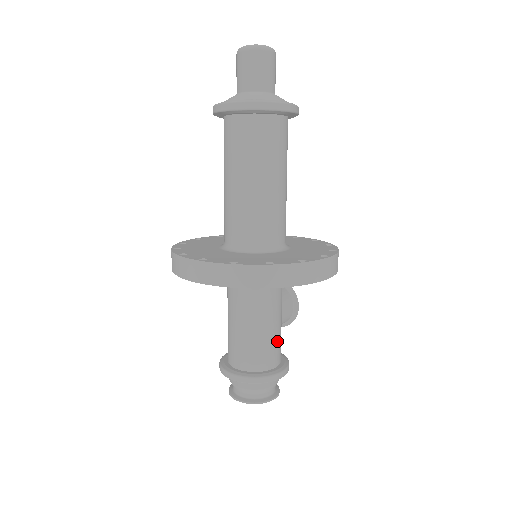
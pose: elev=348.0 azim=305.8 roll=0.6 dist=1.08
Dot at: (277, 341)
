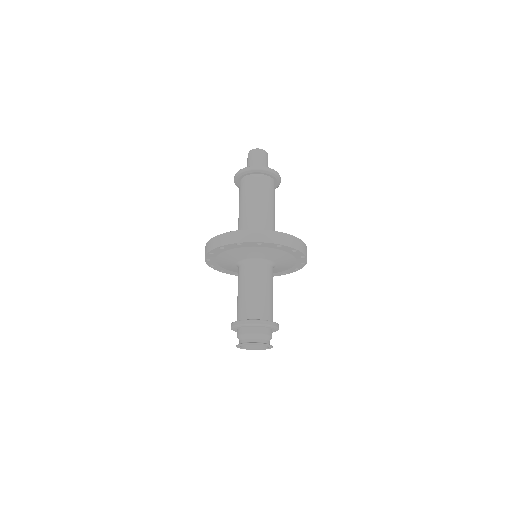
Dot at: occluded
